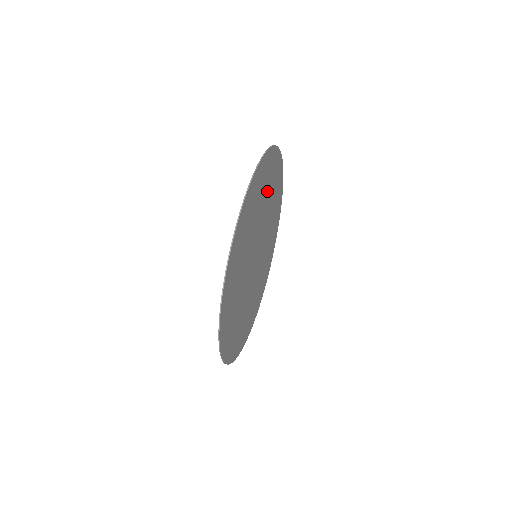
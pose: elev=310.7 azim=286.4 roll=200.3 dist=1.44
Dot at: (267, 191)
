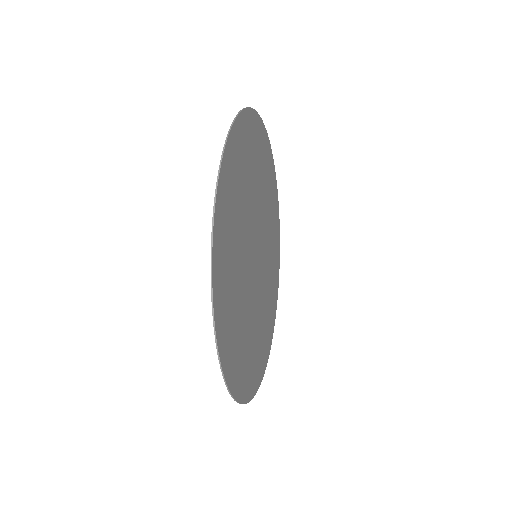
Dot at: (272, 244)
